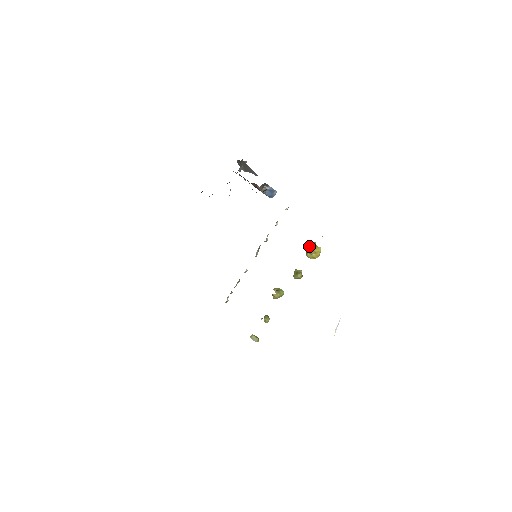
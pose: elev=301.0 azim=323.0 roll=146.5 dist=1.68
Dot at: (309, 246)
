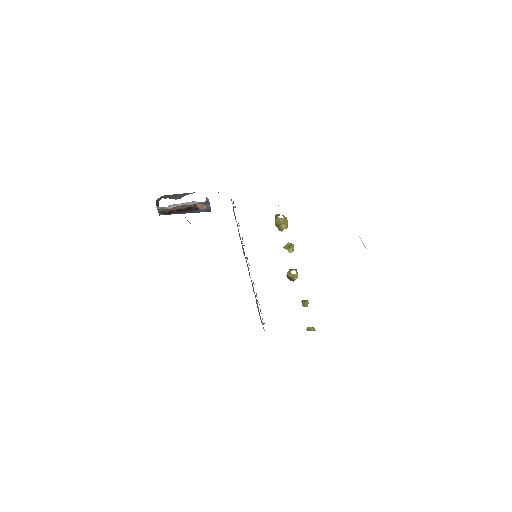
Dot at: occluded
